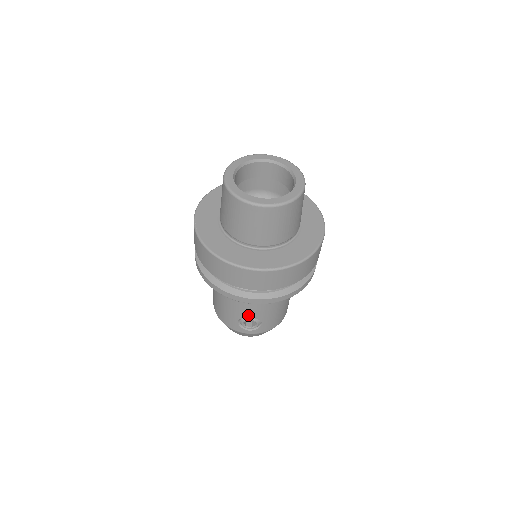
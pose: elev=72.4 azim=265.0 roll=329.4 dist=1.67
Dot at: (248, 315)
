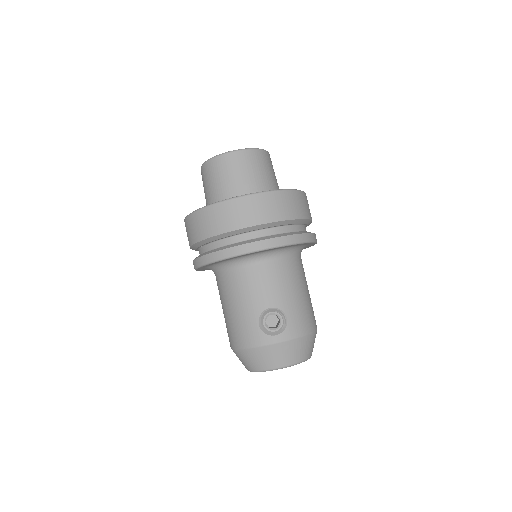
Dot at: (266, 304)
